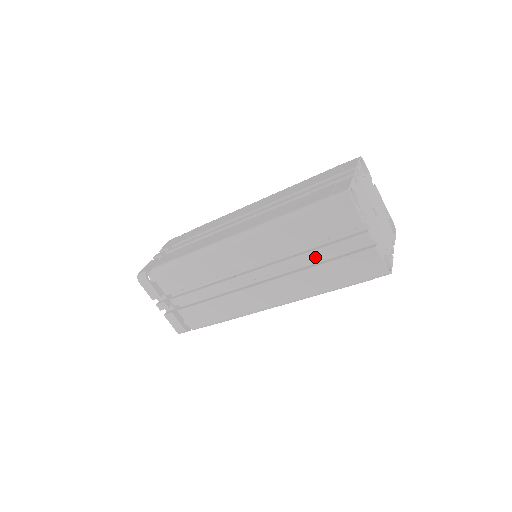
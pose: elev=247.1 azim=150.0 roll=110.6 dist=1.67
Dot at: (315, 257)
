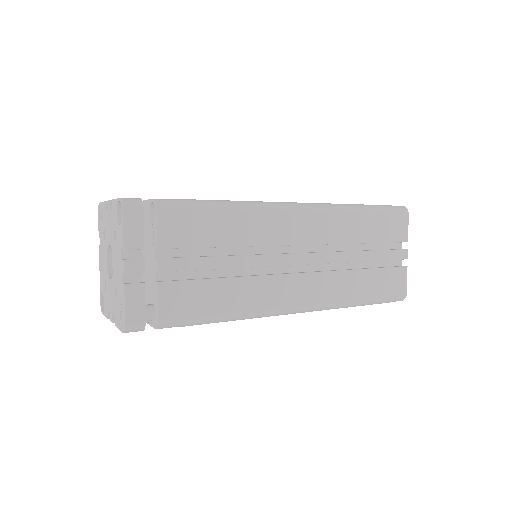
Dot at: (363, 258)
